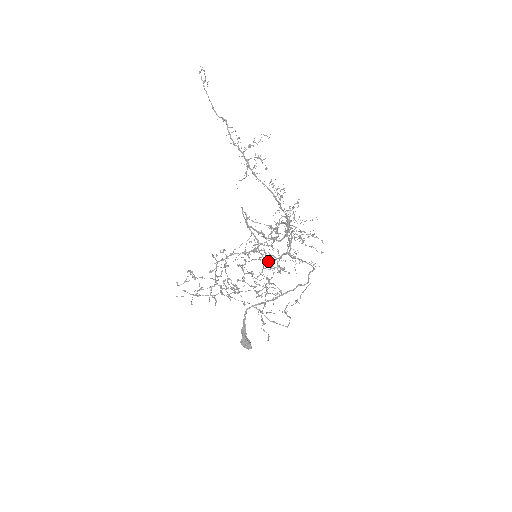
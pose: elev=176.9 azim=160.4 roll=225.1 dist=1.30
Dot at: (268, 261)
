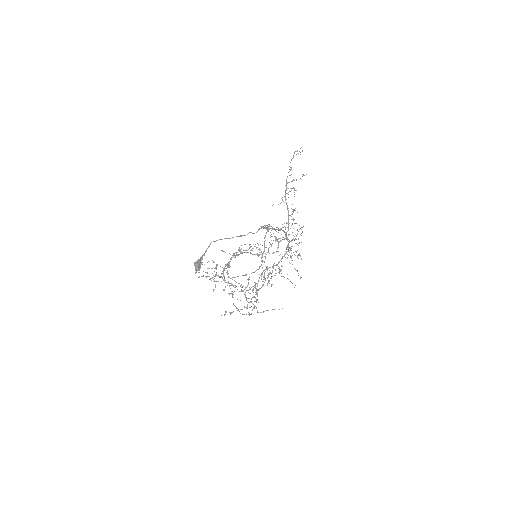
Dot at: (263, 270)
